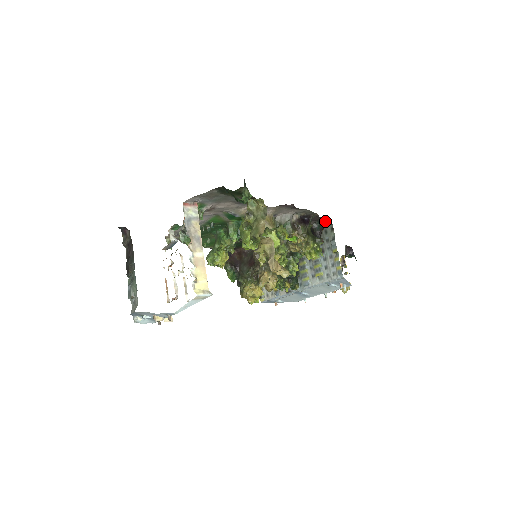
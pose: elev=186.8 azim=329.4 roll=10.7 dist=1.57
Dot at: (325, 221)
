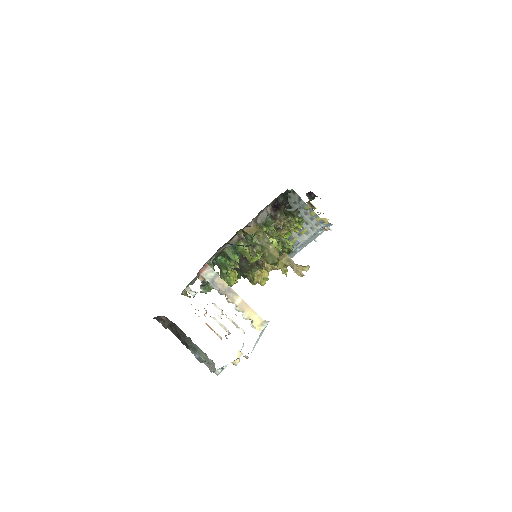
Dot at: (286, 192)
